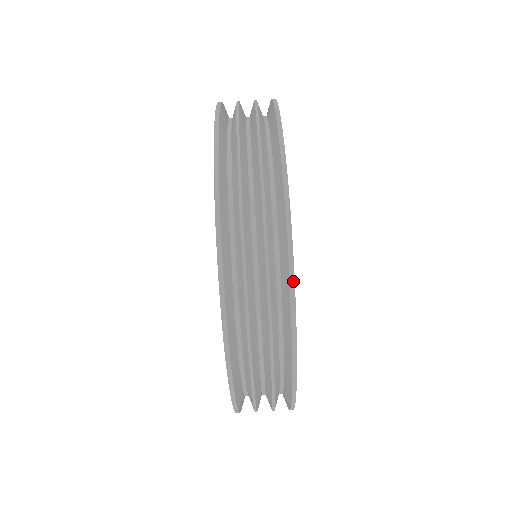
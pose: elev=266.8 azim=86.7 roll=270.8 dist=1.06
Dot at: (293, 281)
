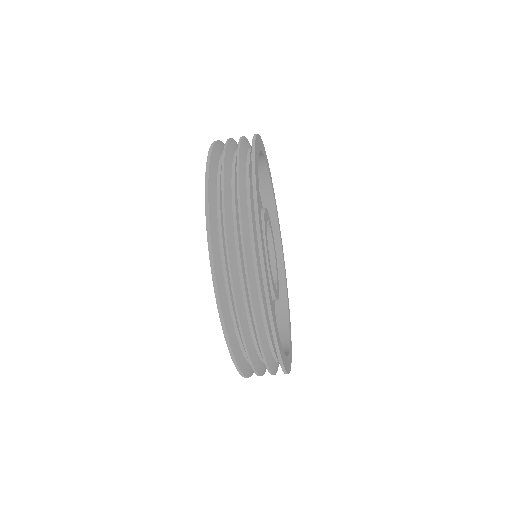
Dot at: (290, 369)
